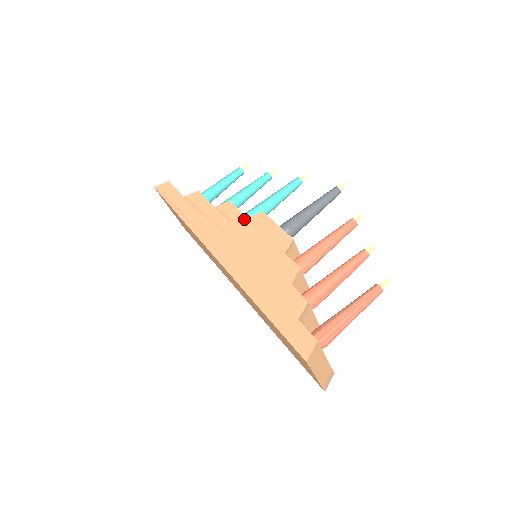
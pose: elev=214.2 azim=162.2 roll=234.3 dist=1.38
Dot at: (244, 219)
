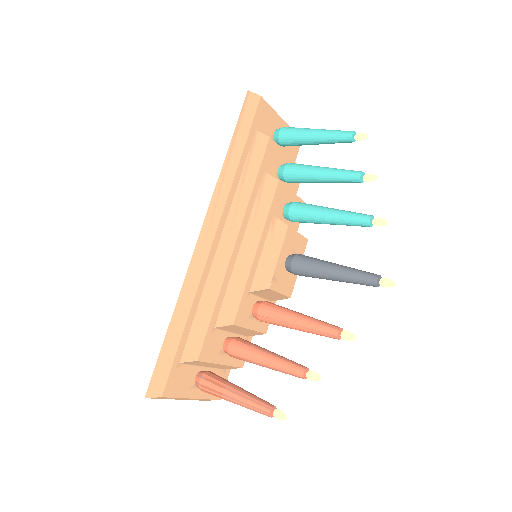
Dot at: (263, 218)
